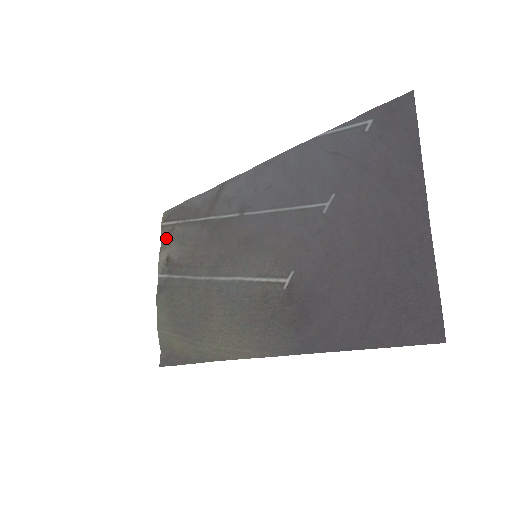
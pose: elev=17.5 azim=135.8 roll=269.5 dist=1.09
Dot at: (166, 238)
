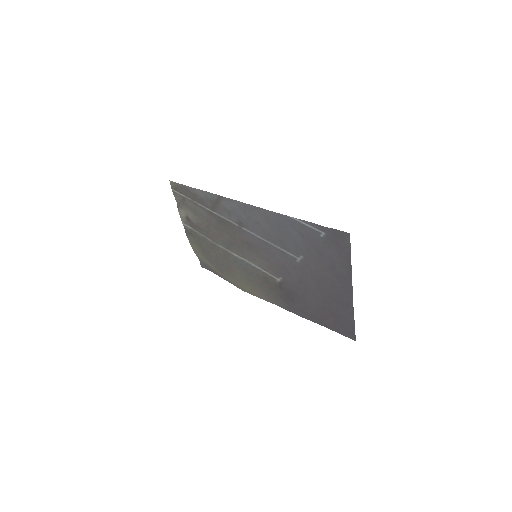
Dot at: (180, 202)
